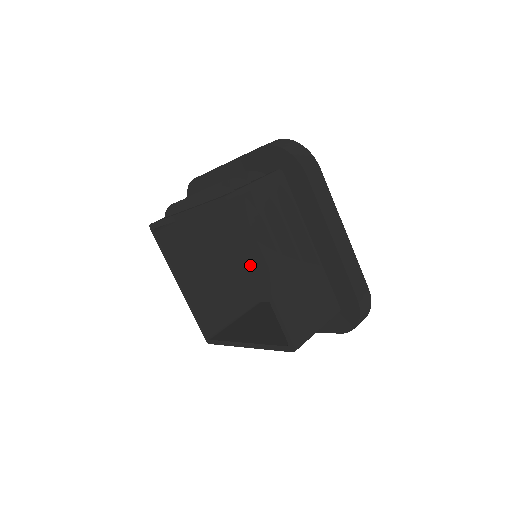
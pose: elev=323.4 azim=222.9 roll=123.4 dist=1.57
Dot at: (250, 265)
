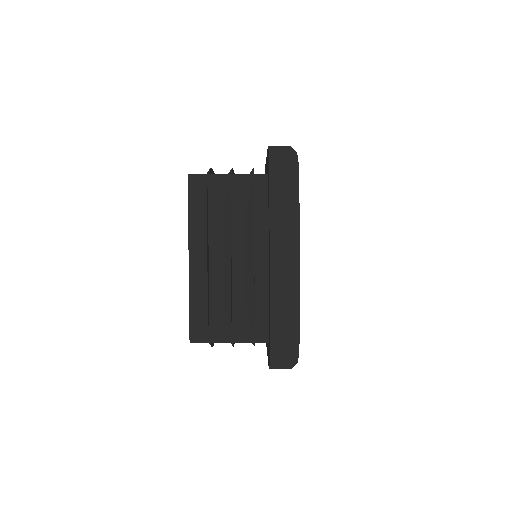
Dot at: occluded
